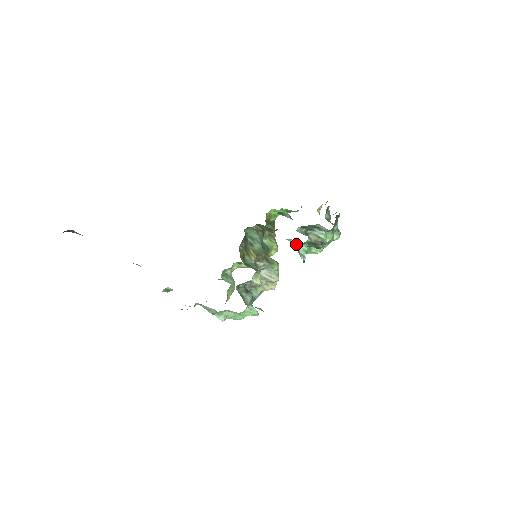
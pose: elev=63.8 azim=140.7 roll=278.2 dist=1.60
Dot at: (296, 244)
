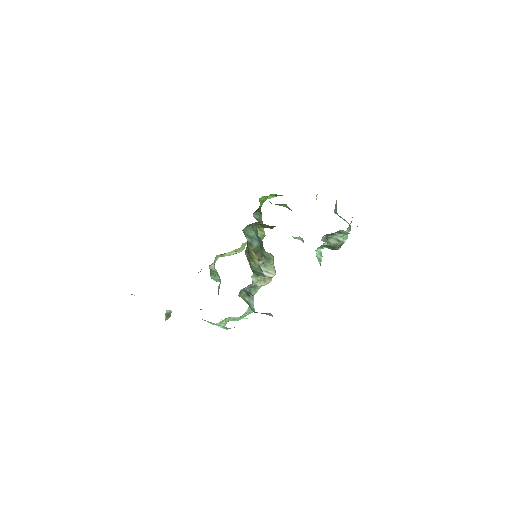
Dot at: (300, 239)
